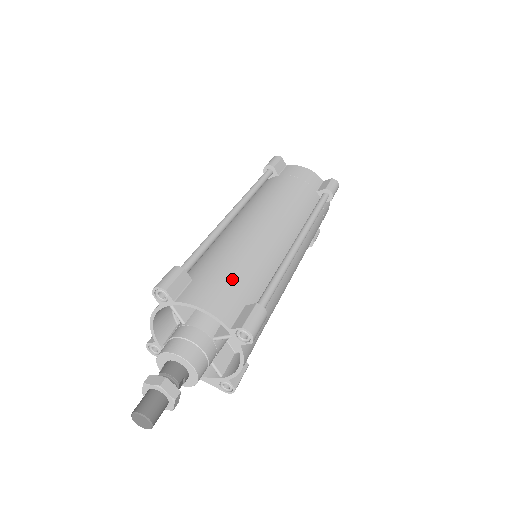
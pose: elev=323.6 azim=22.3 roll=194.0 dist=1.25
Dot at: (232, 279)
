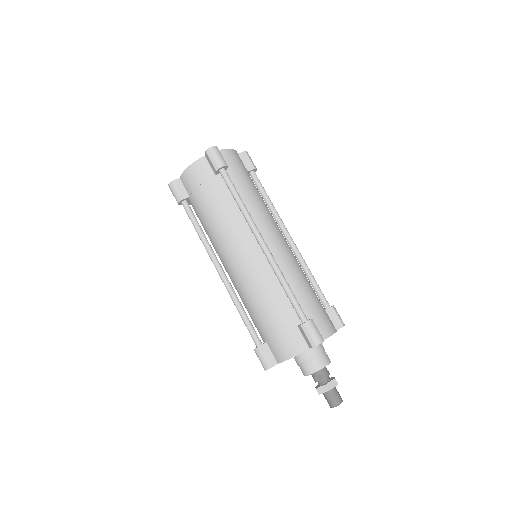
Dot at: (318, 301)
